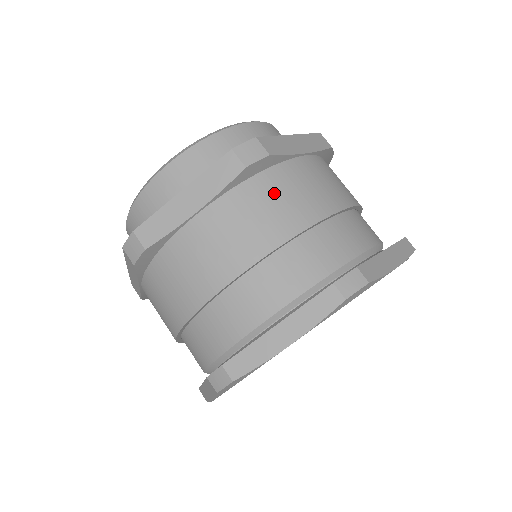
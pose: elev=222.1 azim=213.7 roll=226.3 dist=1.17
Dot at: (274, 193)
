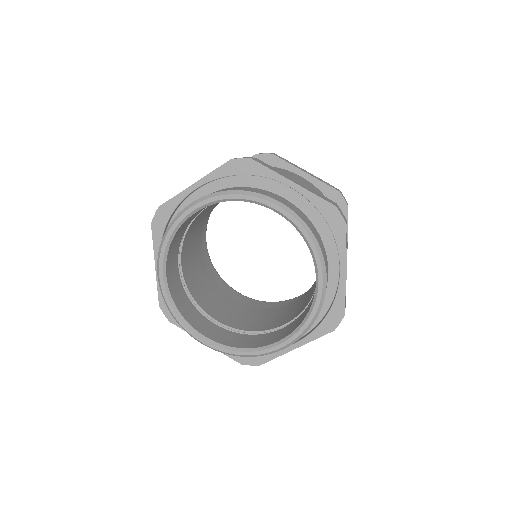
Dot at: occluded
